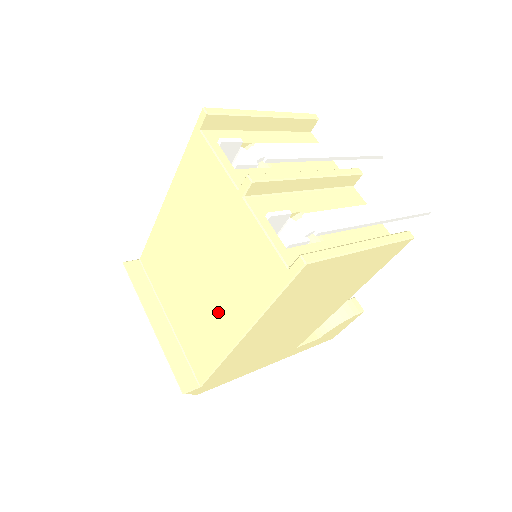
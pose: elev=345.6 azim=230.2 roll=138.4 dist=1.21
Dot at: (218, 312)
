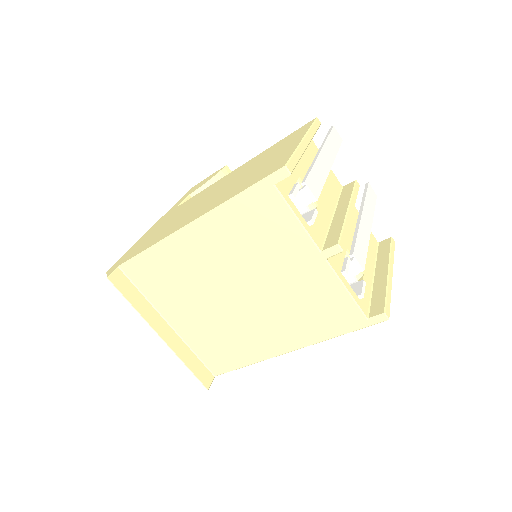
Dot at: (260, 332)
